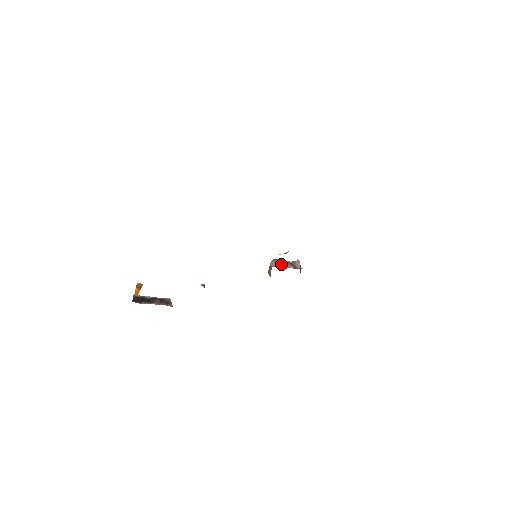
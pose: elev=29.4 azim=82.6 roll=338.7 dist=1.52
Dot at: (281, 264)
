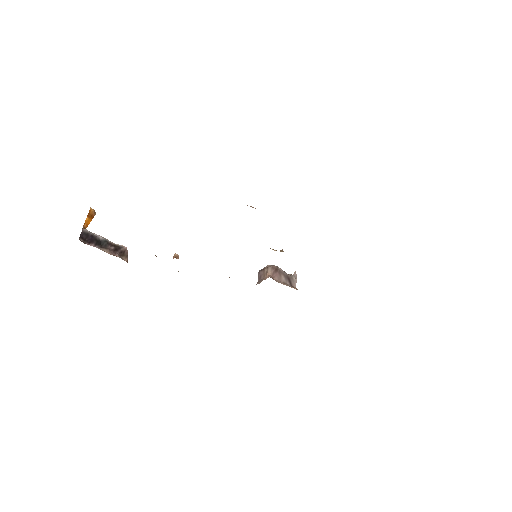
Dot at: (278, 275)
